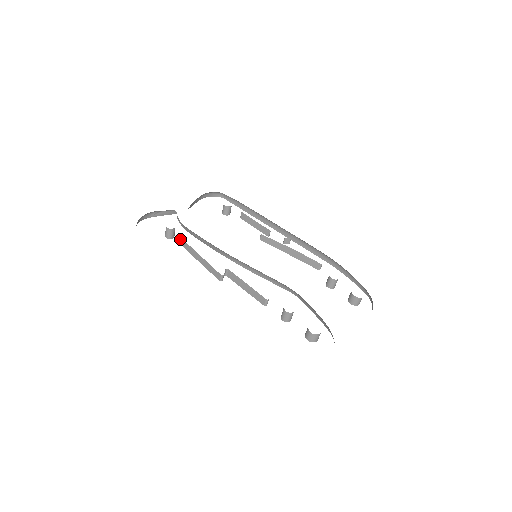
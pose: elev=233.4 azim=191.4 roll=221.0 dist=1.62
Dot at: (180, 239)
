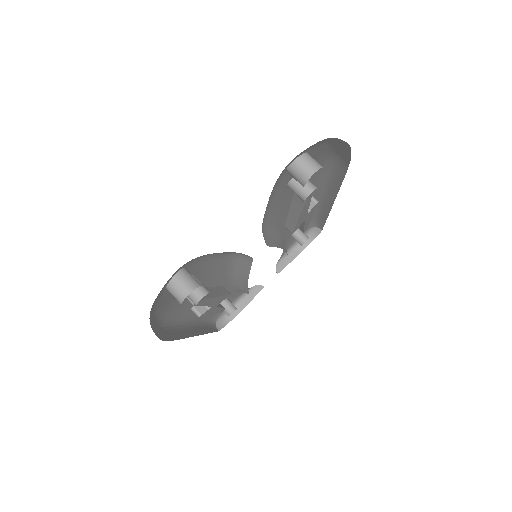
Dot at: occluded
